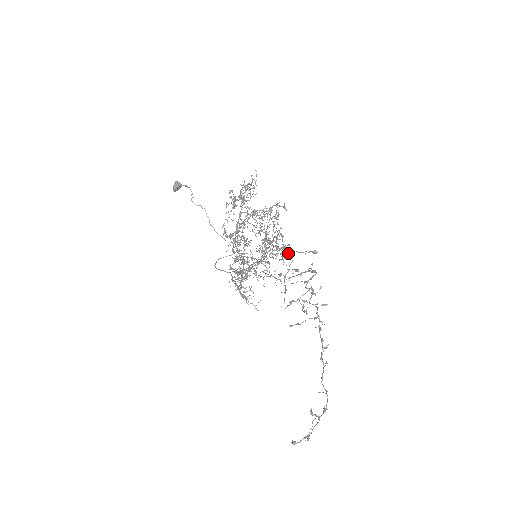
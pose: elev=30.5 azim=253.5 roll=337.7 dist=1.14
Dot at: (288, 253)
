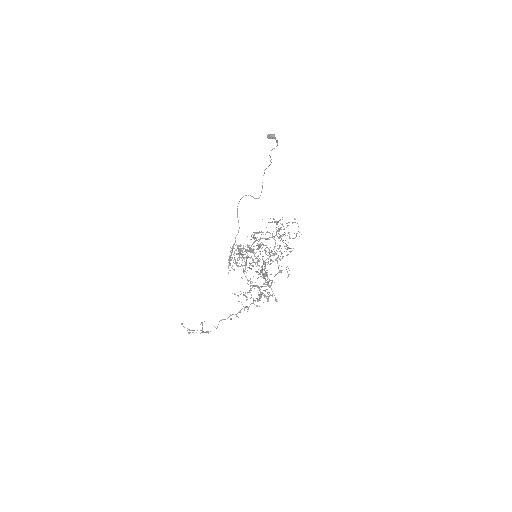
Dot at: occluded
